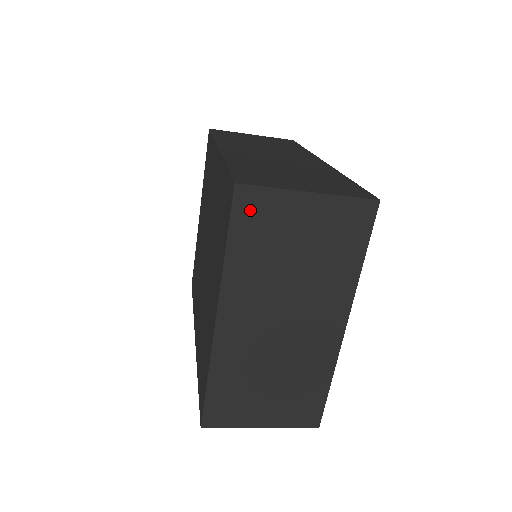
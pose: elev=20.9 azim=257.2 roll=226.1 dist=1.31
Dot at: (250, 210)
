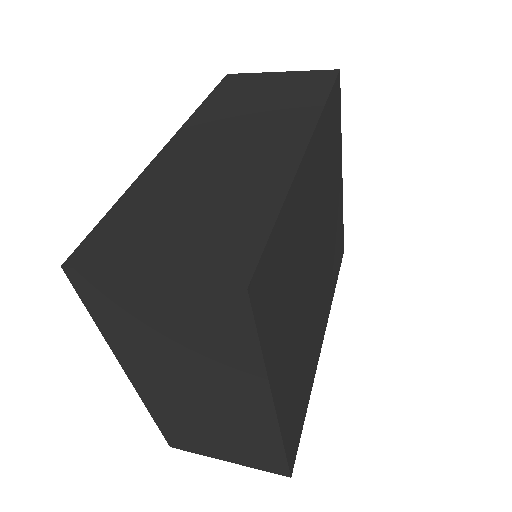
Dot at: (94, 291)
